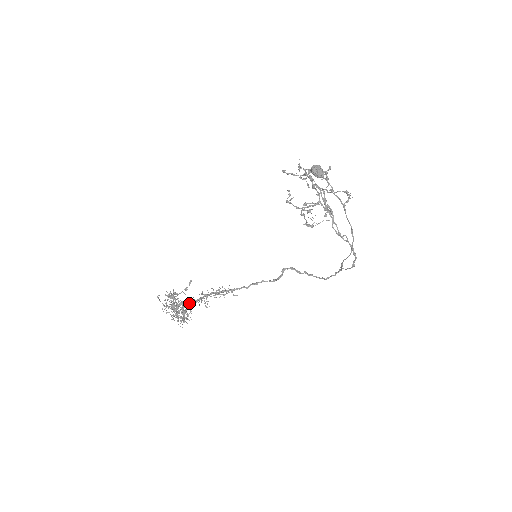
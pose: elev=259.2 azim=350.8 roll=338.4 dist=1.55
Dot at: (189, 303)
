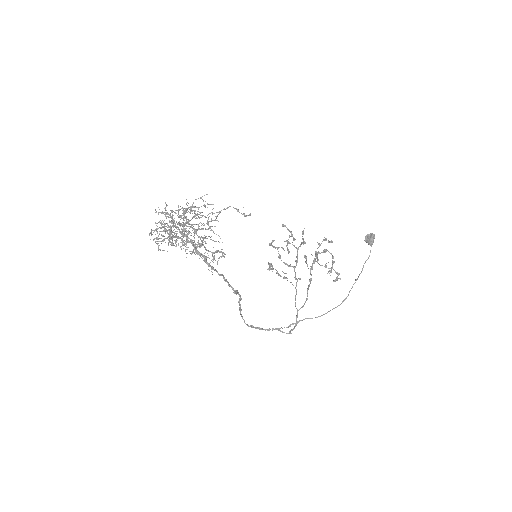
Dot at: occluded
